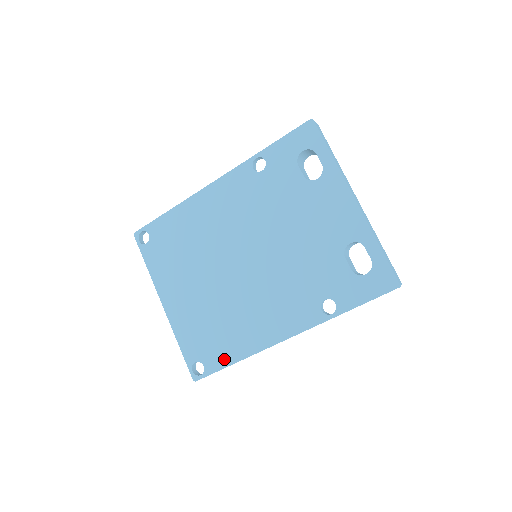
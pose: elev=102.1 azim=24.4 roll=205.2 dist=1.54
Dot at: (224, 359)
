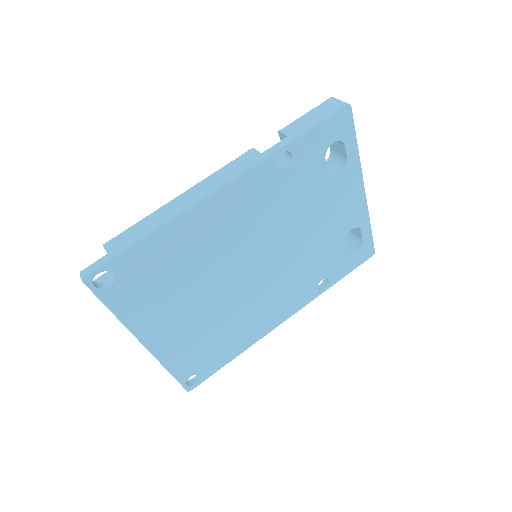
Dot at: (223, 360)
